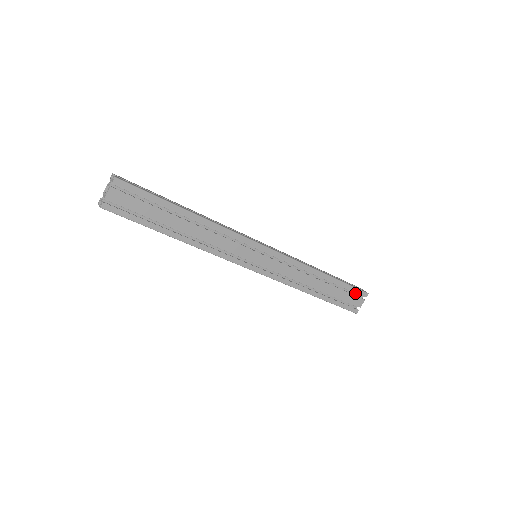
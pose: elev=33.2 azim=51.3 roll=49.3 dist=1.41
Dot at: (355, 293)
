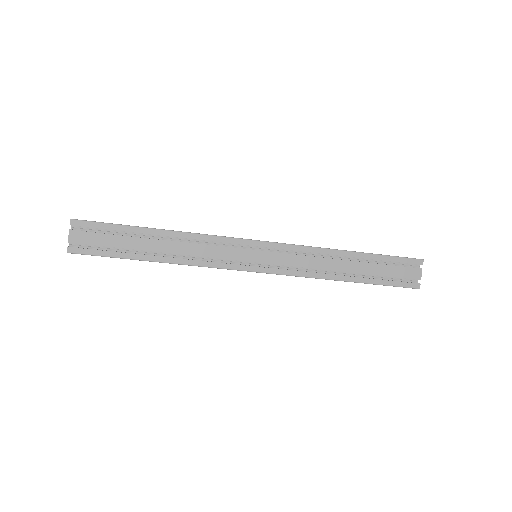
Dot at: (406, 265)
